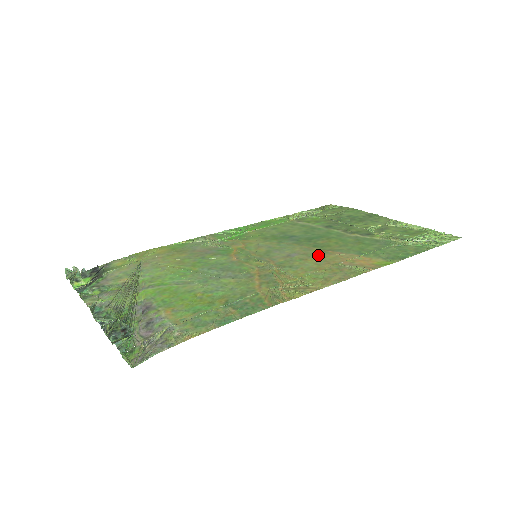
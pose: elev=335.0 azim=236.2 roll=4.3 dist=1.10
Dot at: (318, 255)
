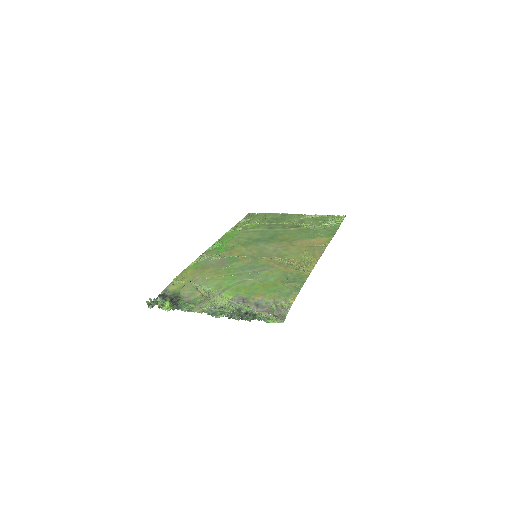
Dot at: (291, 245)
